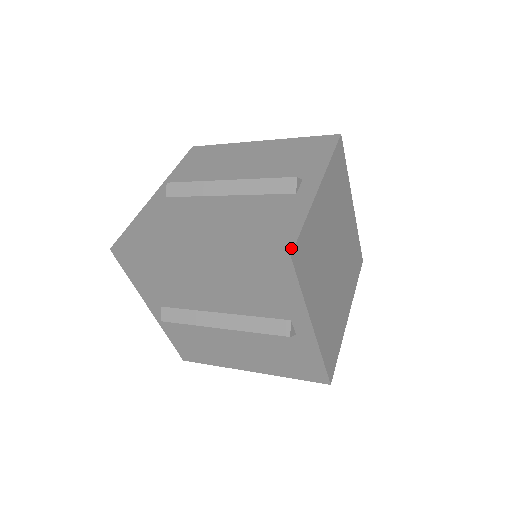
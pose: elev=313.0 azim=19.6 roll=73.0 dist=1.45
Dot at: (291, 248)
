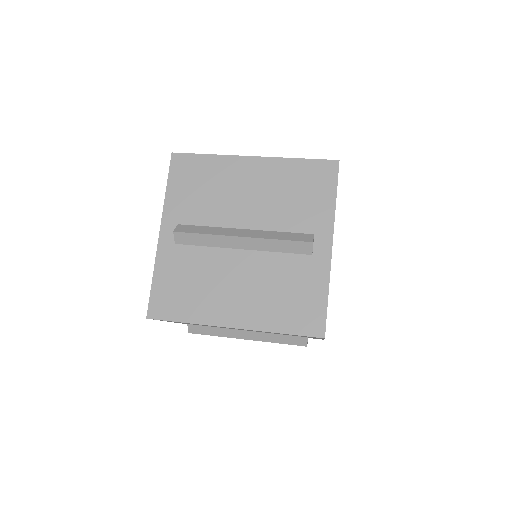
Dot at: occluded
